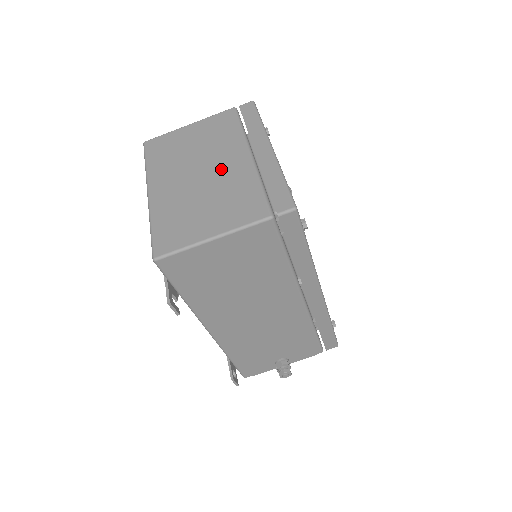
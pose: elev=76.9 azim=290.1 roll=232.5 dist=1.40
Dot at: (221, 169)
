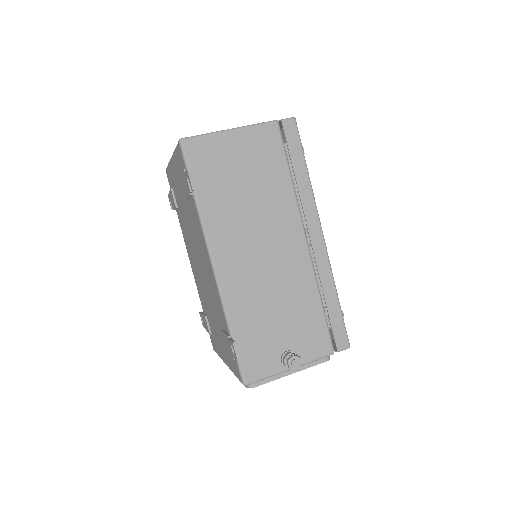
Dot at: occluded
